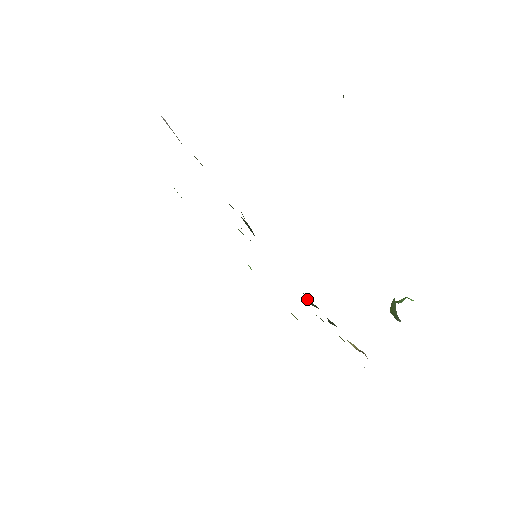
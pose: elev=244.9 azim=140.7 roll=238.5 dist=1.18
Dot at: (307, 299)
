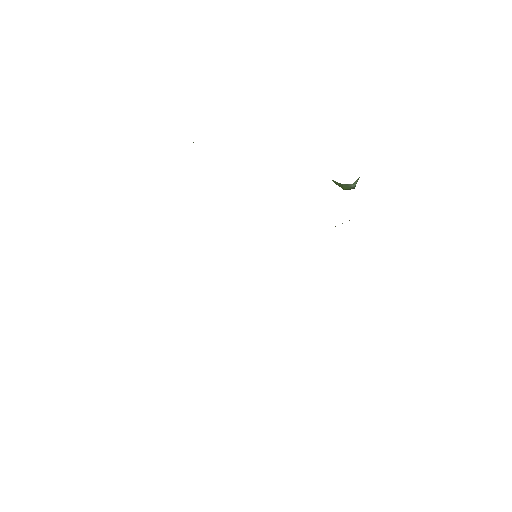
Dot at: occluded
